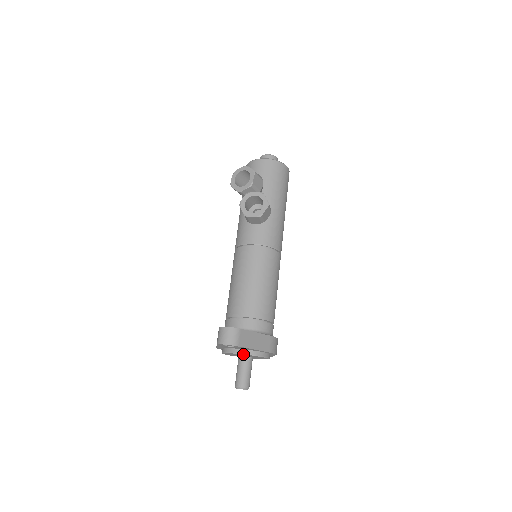
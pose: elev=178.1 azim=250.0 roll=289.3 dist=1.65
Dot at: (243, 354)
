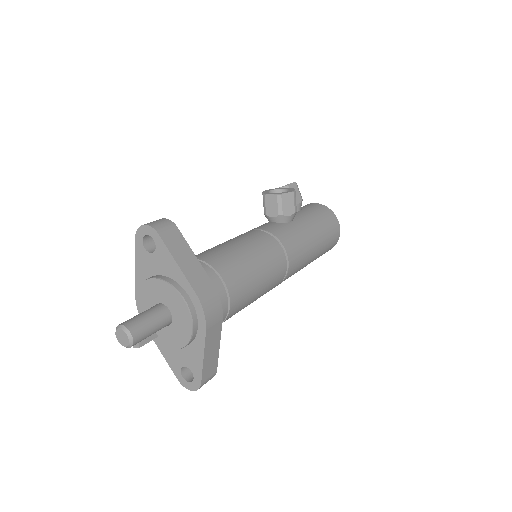
Dot at: (159, 279)
